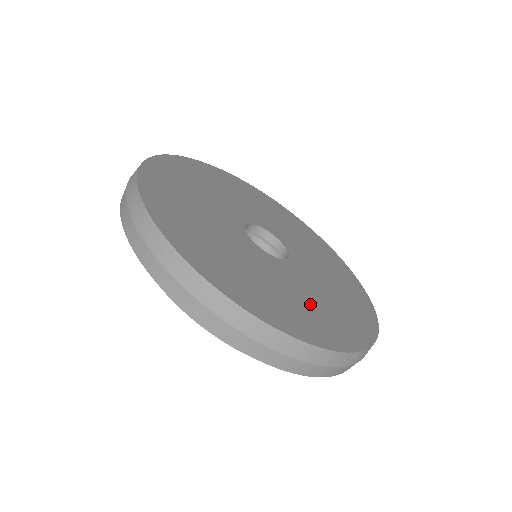
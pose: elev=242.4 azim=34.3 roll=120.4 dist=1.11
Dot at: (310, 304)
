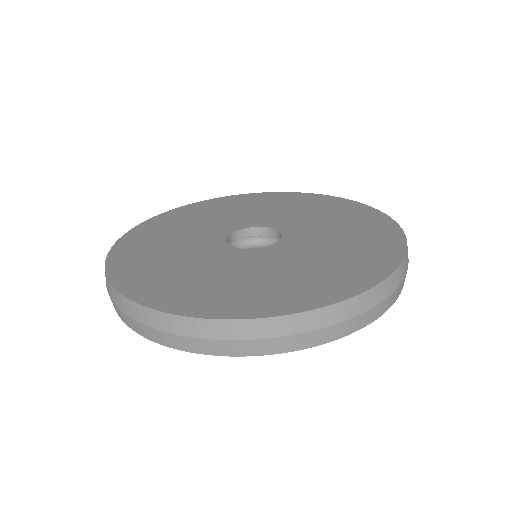
Dot at: (255, 281)
